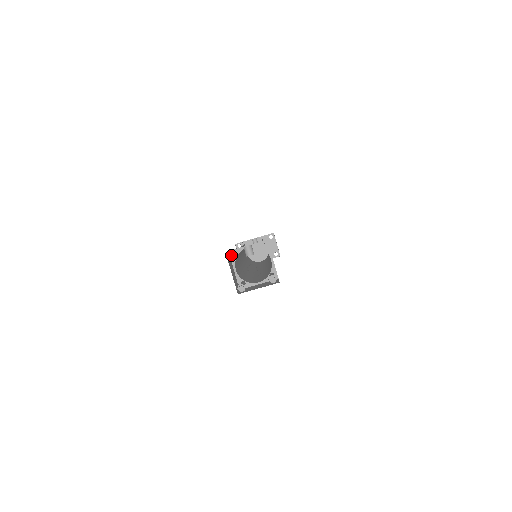
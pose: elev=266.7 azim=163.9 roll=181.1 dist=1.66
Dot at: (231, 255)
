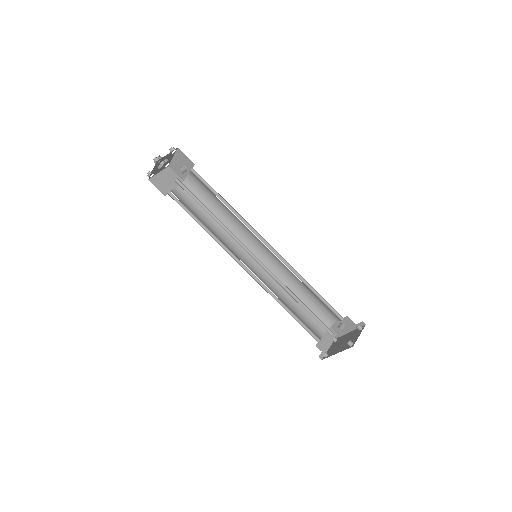
Dot at: occluded
